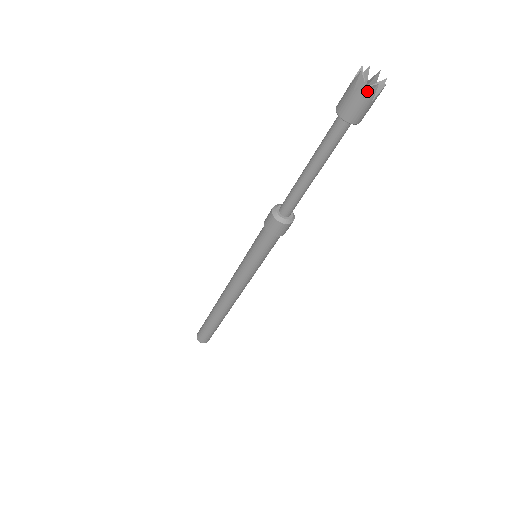
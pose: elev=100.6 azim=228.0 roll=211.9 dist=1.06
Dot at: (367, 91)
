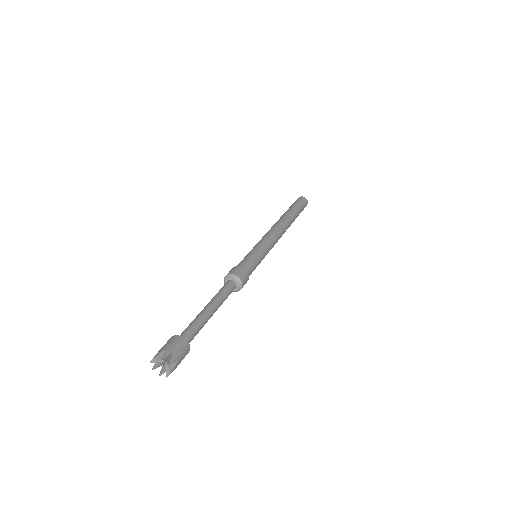
Dot at: (162, 366)
